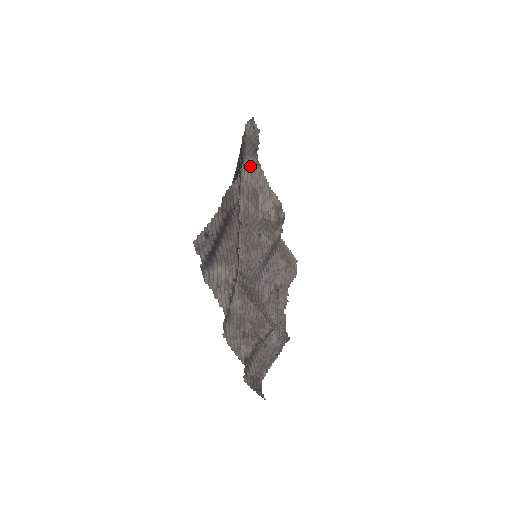
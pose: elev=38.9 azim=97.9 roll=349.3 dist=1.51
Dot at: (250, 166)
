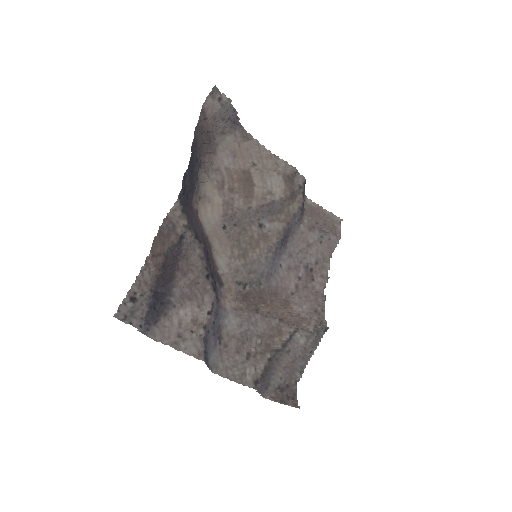
Dot at: (231, 146)
